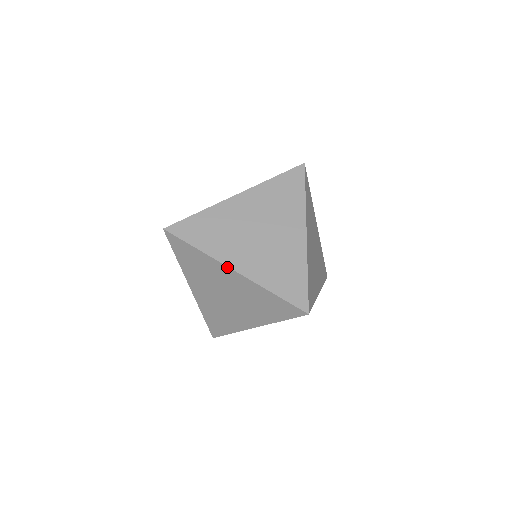
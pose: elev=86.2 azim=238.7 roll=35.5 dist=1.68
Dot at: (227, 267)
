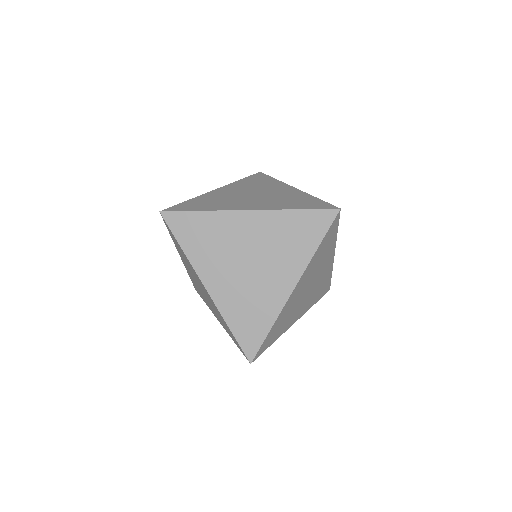
Dot at: (240, 211)
